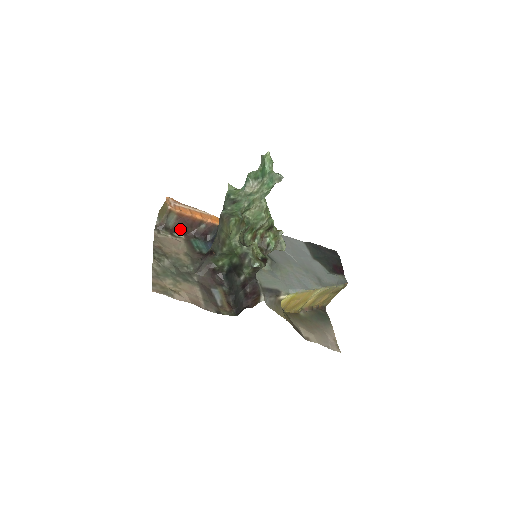
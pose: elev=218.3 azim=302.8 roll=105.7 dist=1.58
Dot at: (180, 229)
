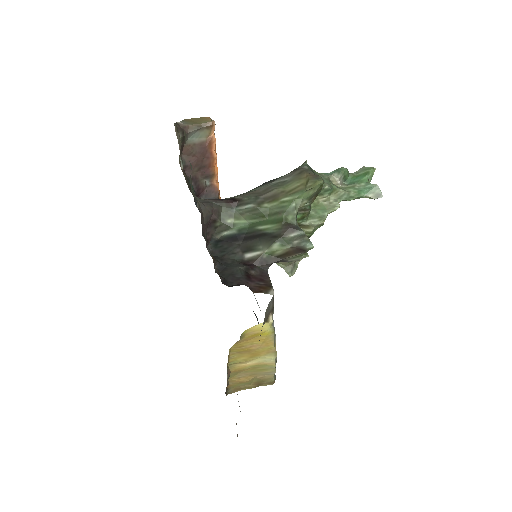
Dot at: (189, 157)
